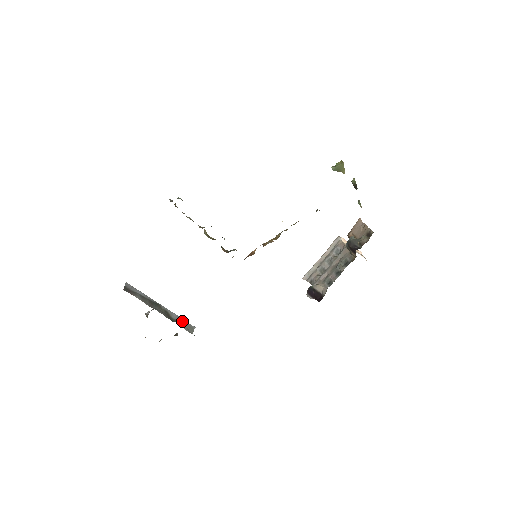
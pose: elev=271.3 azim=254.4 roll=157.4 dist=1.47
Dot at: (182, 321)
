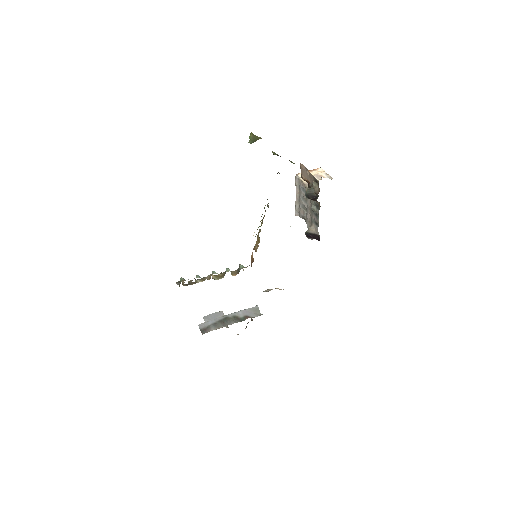
Dot at: (248, 312)
